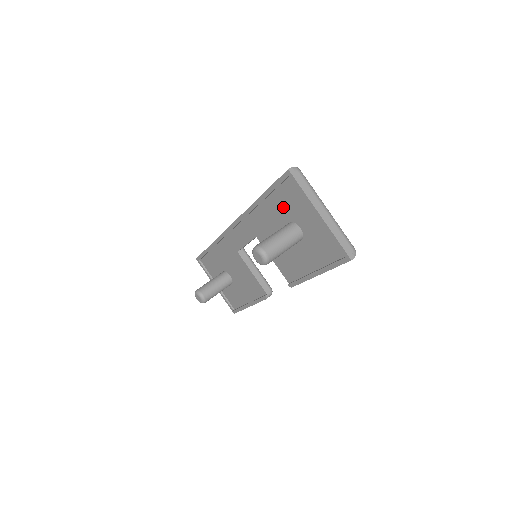
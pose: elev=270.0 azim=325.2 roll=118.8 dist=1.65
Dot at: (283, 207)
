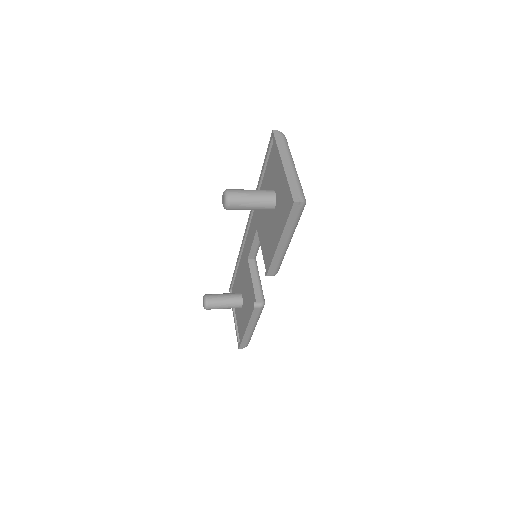
Dot at: (270, 177)
